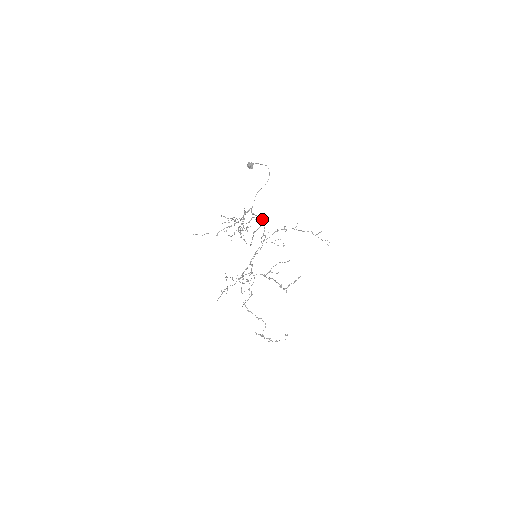
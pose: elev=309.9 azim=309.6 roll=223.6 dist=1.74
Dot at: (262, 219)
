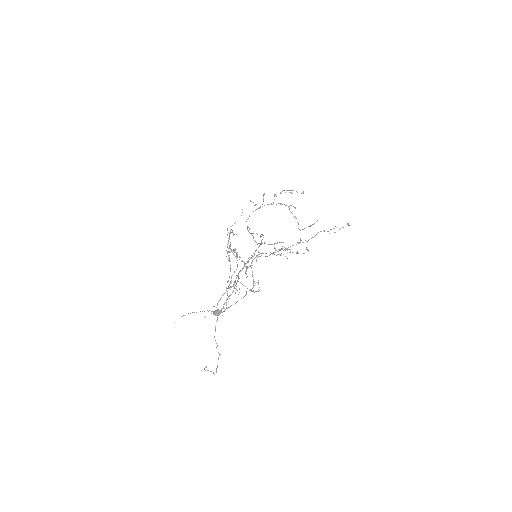
Dot at: (252, 257)
